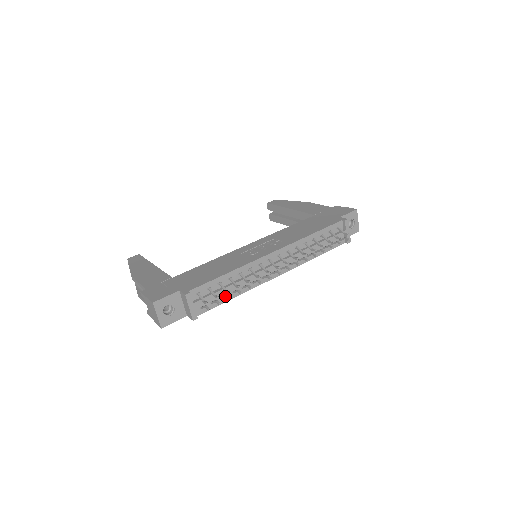
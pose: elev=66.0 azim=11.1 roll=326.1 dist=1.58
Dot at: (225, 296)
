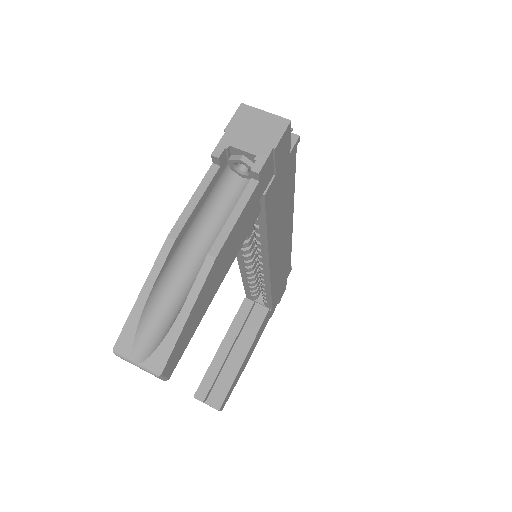
Dot at: occluded
